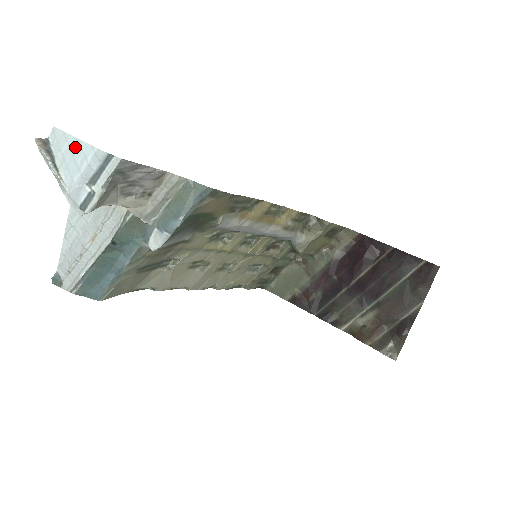
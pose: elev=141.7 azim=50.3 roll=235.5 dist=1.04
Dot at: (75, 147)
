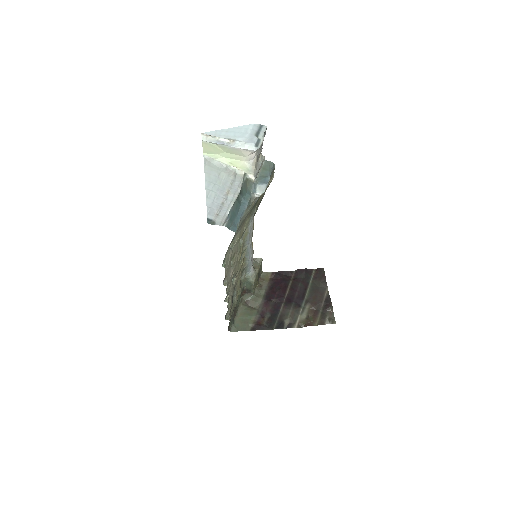
Dot at: (234, 130)
